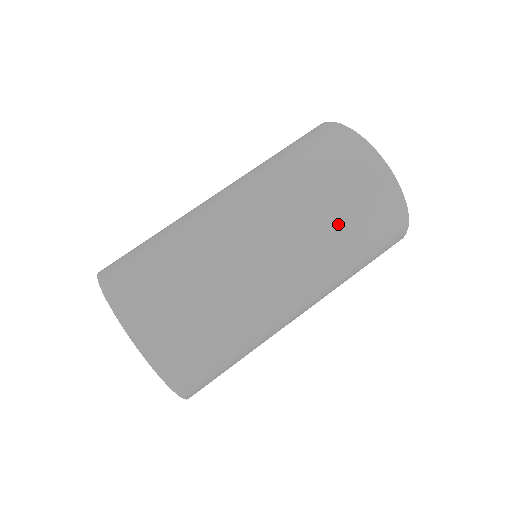
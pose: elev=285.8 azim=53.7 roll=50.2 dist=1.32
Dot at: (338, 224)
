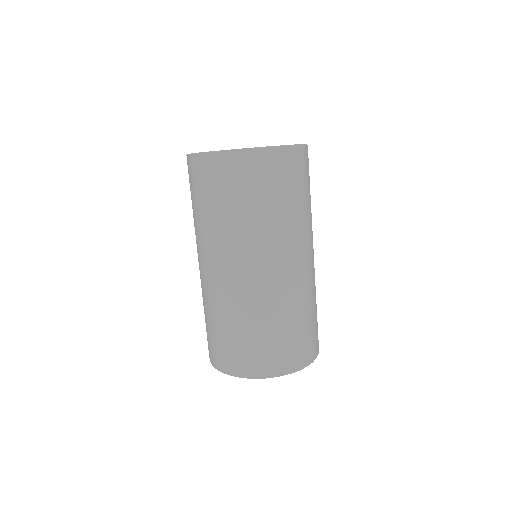
Dot at: (229, 215)
